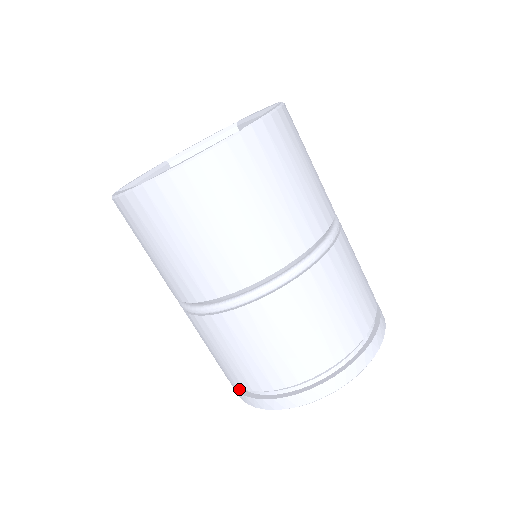
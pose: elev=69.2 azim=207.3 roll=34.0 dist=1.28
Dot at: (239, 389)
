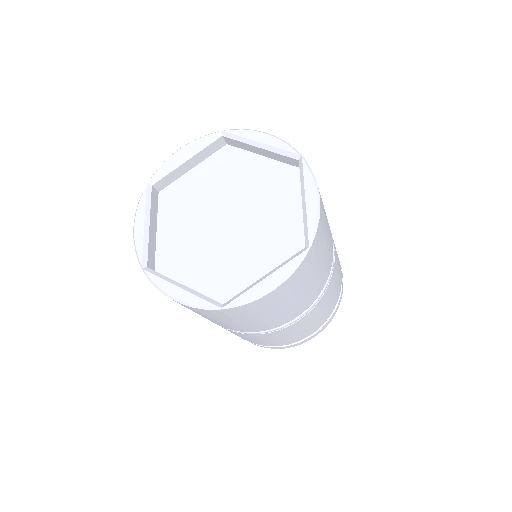
Dot at: occluded
